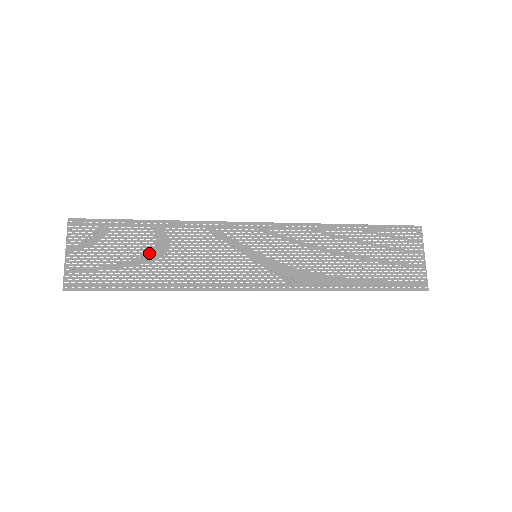
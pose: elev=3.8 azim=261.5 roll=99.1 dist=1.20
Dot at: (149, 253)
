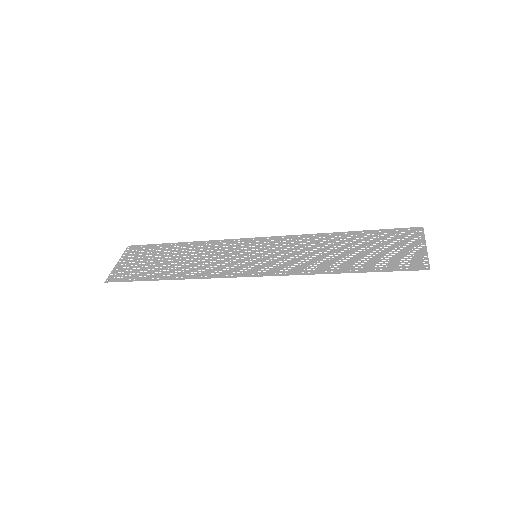
Dot at: (173, 259)
